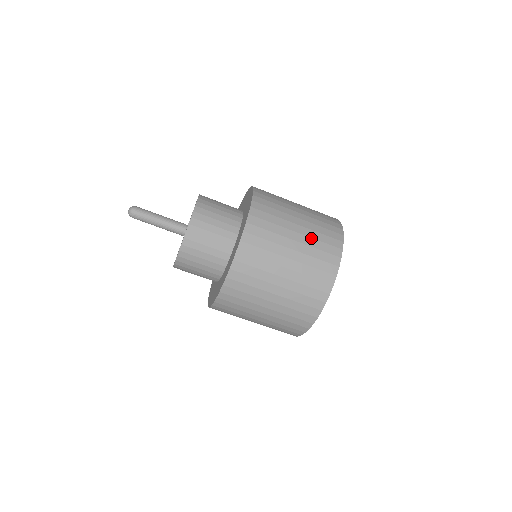
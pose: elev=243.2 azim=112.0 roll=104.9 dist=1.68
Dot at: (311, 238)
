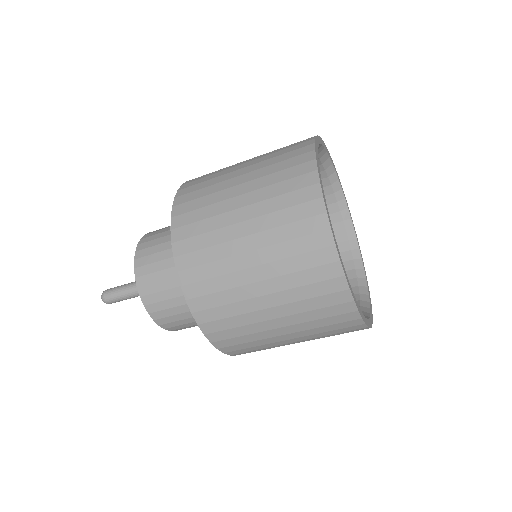
Dot at: (293, 303)
